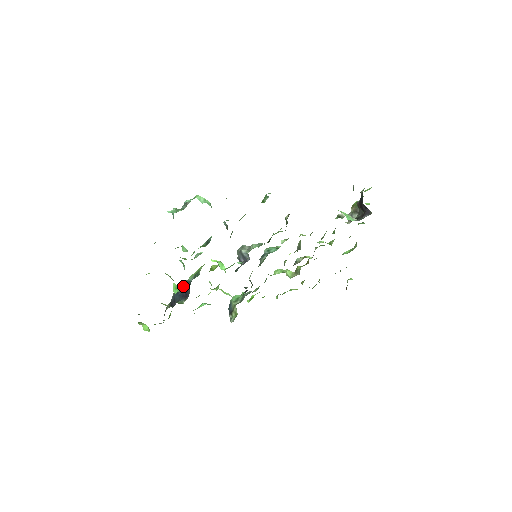
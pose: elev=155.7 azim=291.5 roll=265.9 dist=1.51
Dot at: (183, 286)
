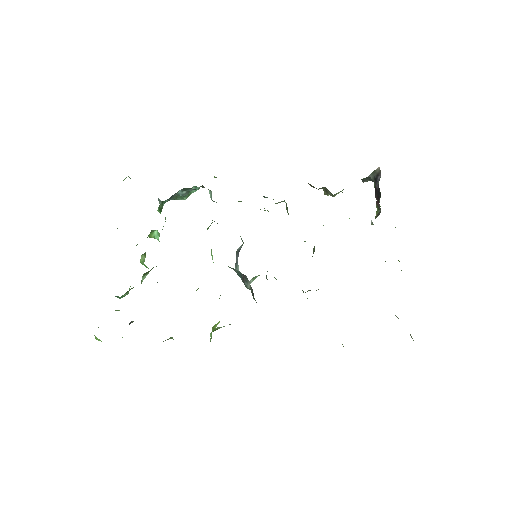
Dot at: occluded
